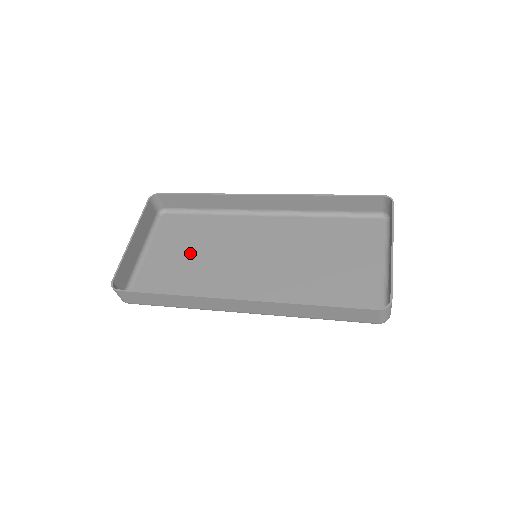
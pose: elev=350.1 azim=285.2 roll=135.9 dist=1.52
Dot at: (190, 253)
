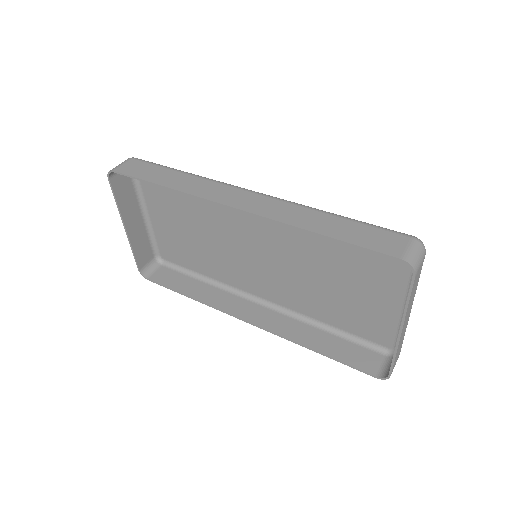
Dot at: (189, 226)
